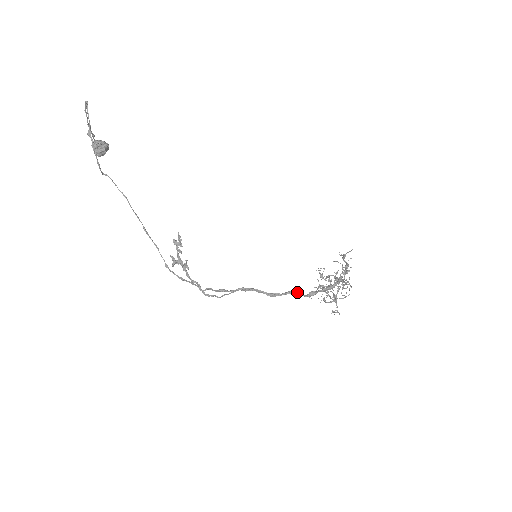
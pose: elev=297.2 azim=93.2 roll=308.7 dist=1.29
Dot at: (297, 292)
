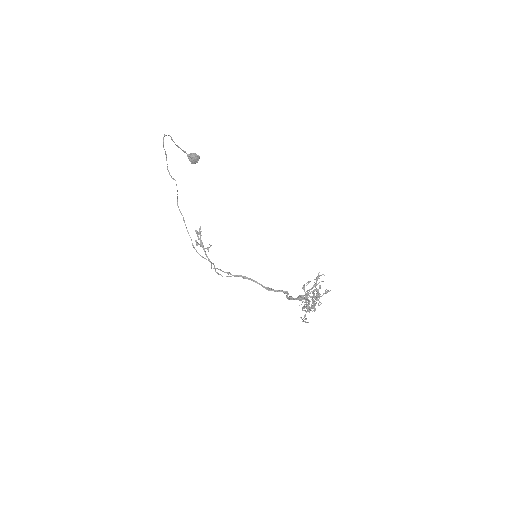
Dot at: (287, 293)
